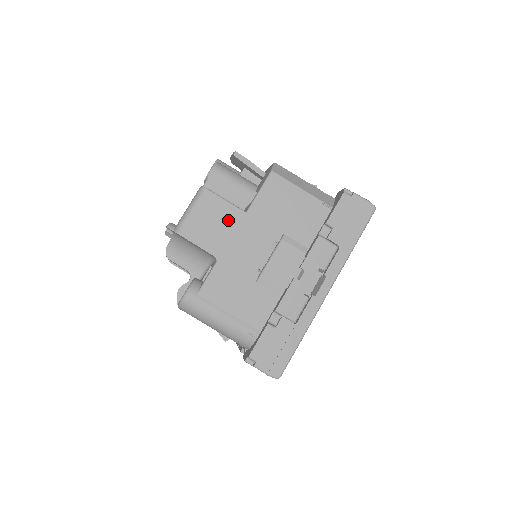
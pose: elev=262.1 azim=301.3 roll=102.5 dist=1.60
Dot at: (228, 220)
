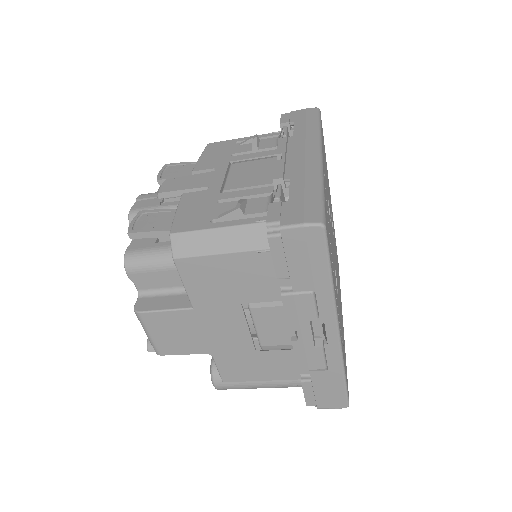
Dot at: (185, 324)
